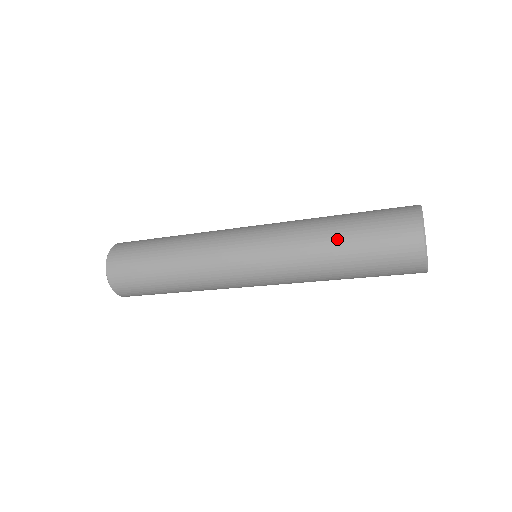
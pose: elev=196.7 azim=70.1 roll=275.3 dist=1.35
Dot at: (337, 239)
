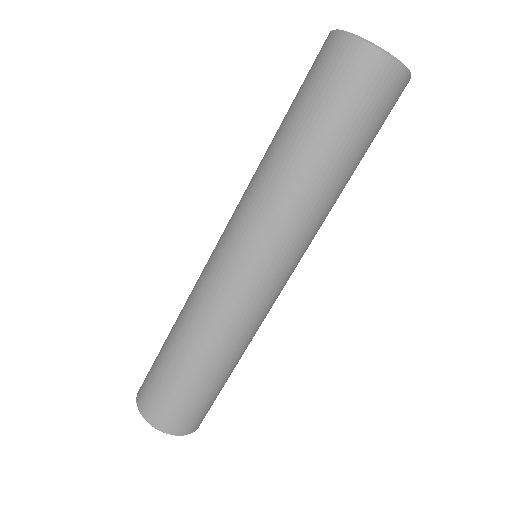
Dot at: occluded
